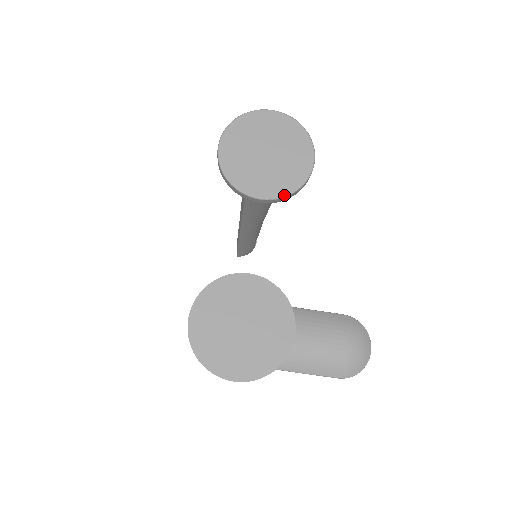
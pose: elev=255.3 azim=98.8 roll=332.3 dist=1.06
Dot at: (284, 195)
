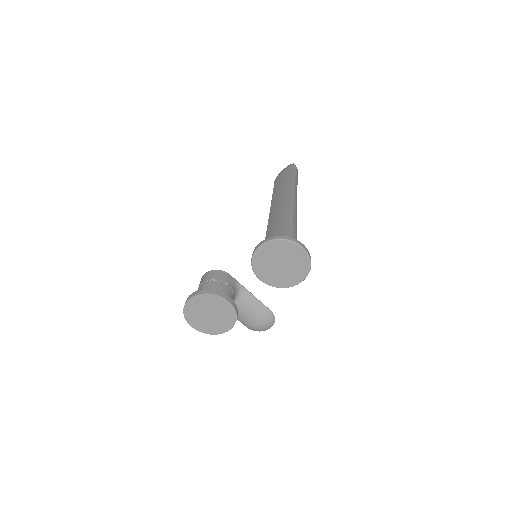
Dot at: (272, 286)
